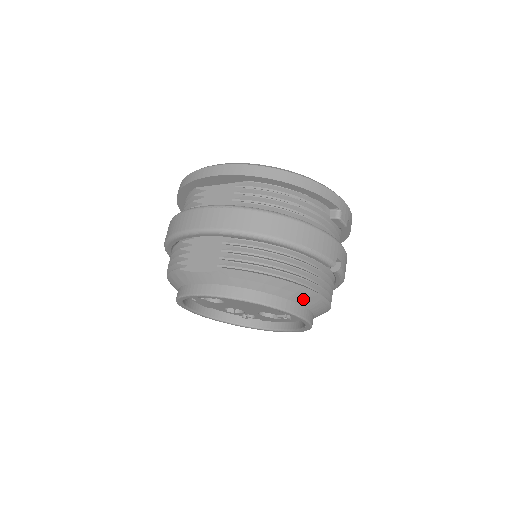
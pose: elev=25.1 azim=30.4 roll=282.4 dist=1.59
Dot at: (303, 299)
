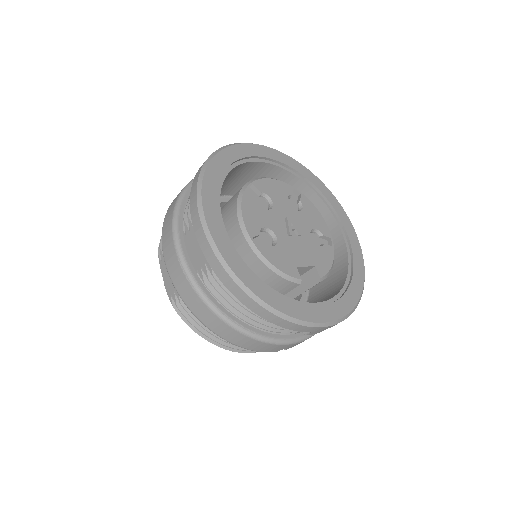
Dot at: occluded
